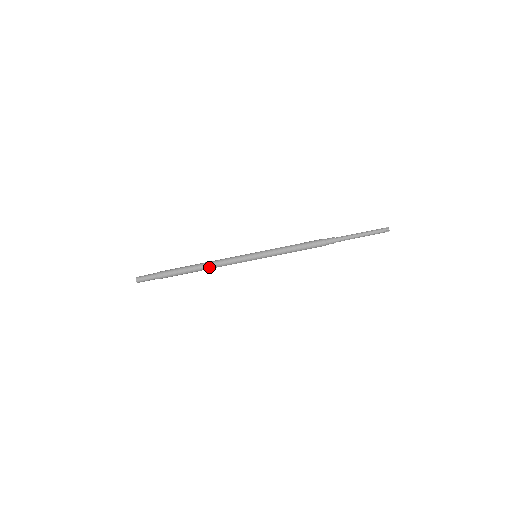
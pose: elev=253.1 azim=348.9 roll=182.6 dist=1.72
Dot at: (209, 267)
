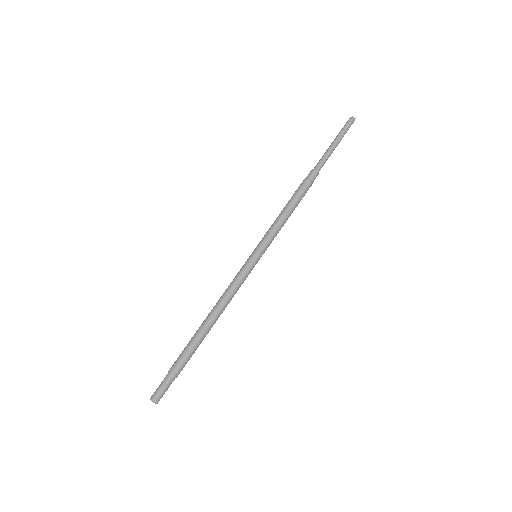
Dot at: (217, 310)
